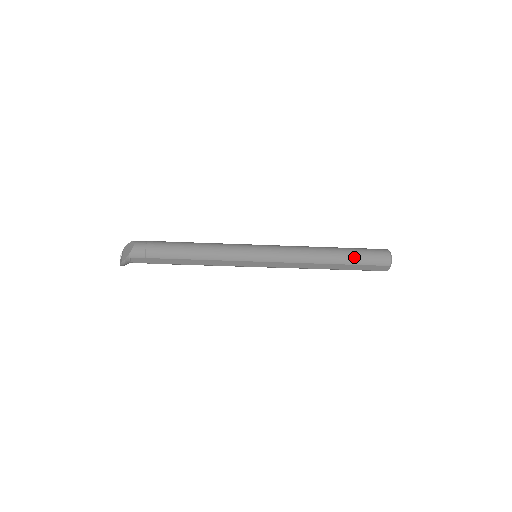
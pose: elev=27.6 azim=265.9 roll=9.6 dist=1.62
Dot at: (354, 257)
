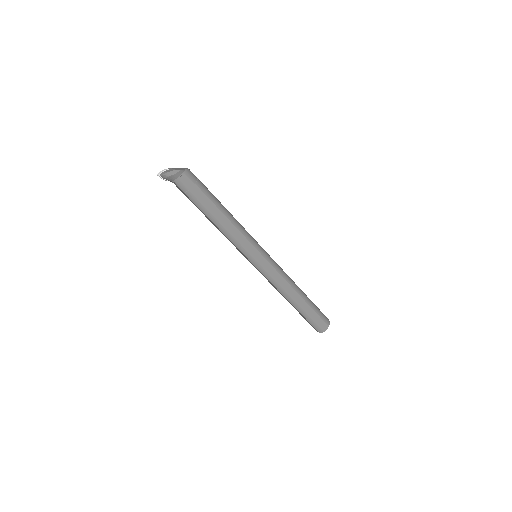
Dot at: (313, 303)
